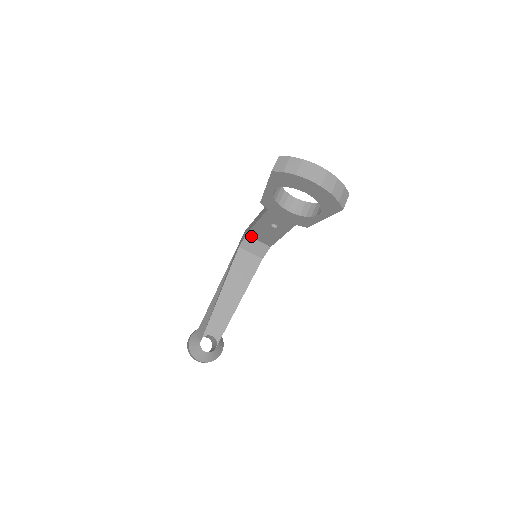
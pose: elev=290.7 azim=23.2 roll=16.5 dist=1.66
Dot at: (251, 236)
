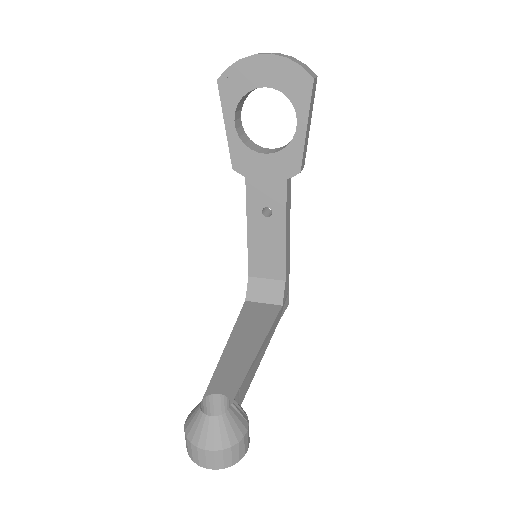
Dot at: (255, 275)
